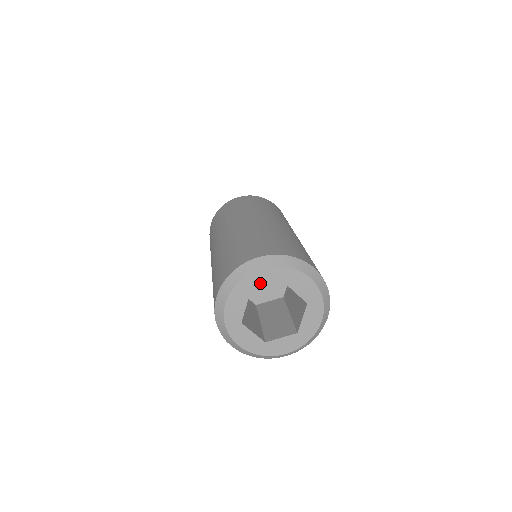
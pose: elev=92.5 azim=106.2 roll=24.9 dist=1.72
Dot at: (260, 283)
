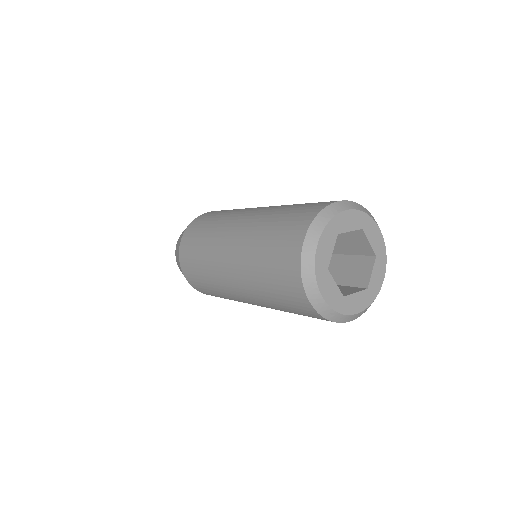
Dot at: (326, 255)
